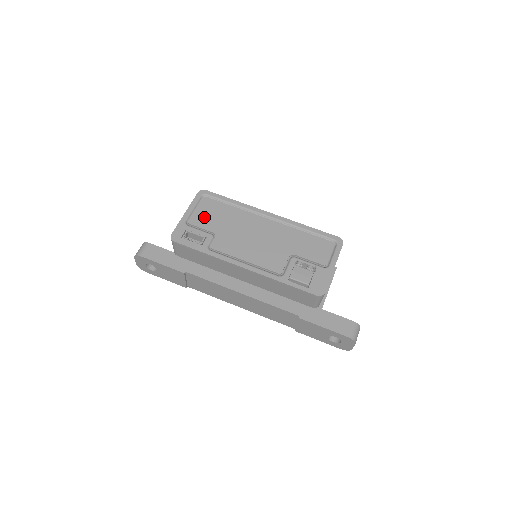
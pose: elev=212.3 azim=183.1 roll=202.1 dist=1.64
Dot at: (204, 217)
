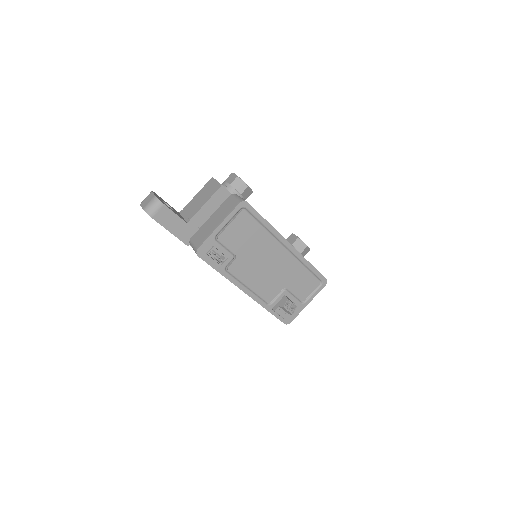
Dot at: (234, 235)
